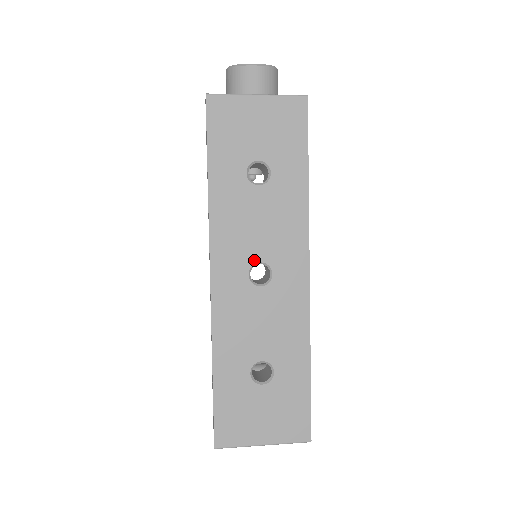
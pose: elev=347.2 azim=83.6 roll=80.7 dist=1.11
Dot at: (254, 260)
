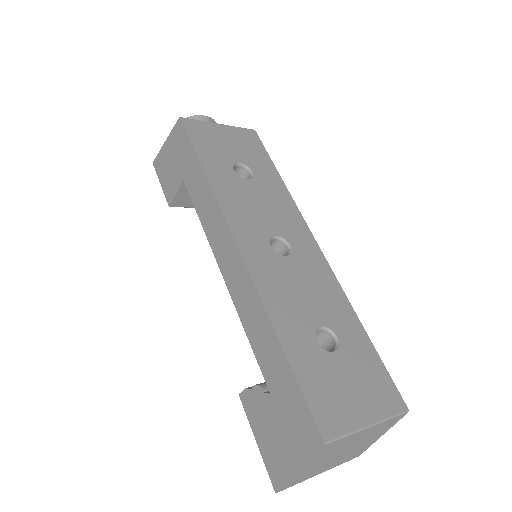
Dot at: (270, 234)
